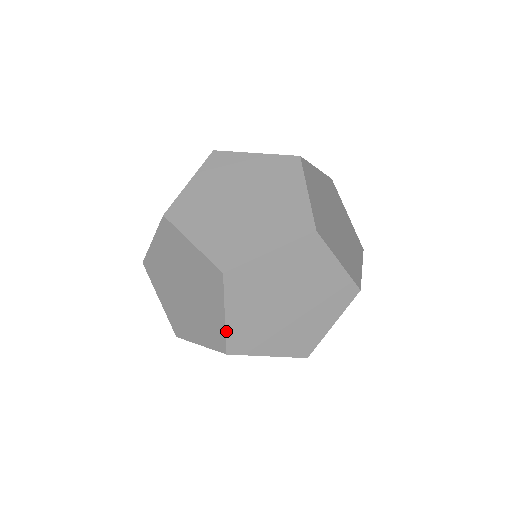
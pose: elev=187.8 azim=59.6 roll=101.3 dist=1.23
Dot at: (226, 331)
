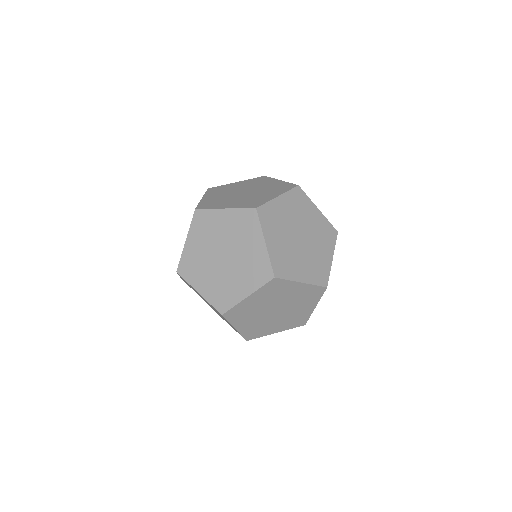
Dot at: (240, 333)
